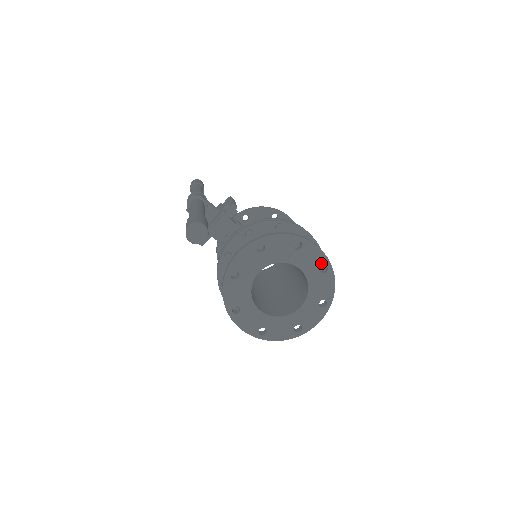
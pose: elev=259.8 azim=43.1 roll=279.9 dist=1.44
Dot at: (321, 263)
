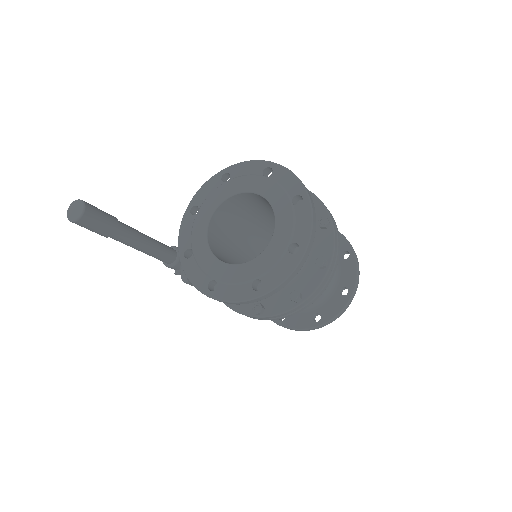
Dot at: (260, 170)
